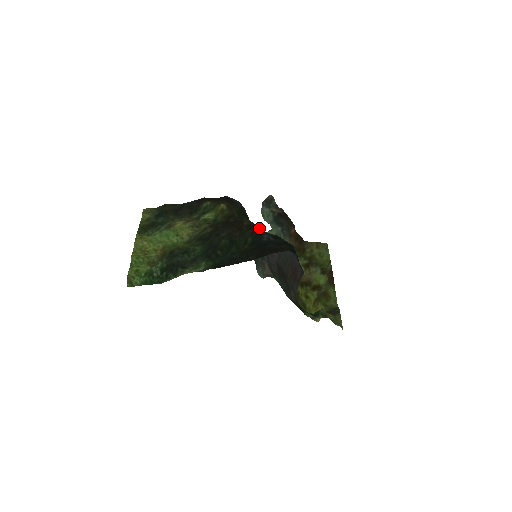
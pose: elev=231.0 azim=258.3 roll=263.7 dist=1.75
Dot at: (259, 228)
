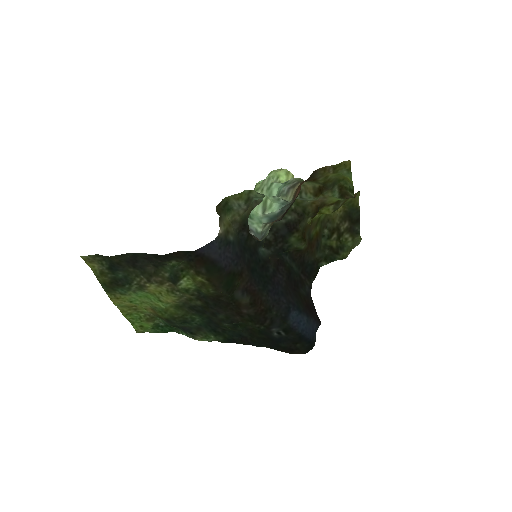
Dot at: (262, 312)
